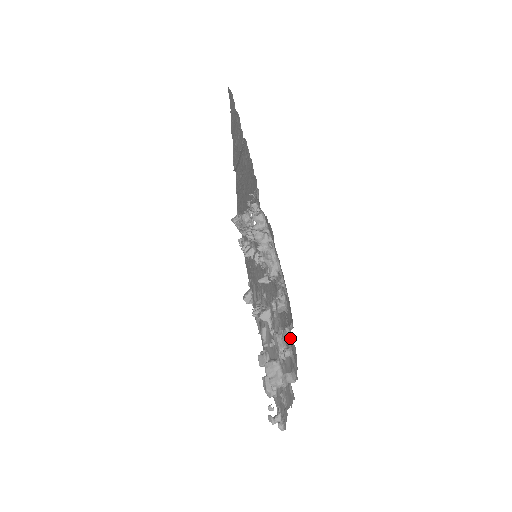
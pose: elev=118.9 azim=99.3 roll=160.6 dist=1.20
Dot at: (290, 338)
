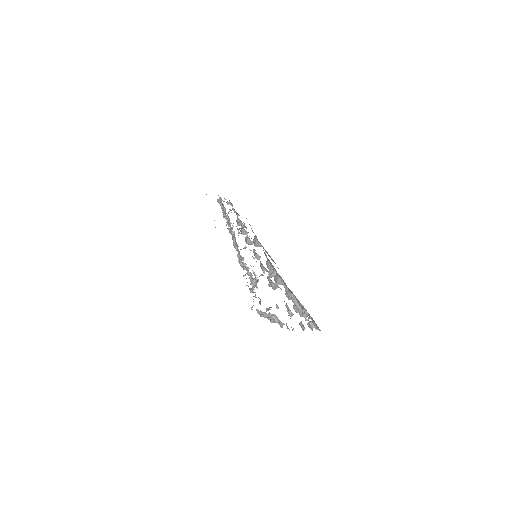
Dot at: occluded
